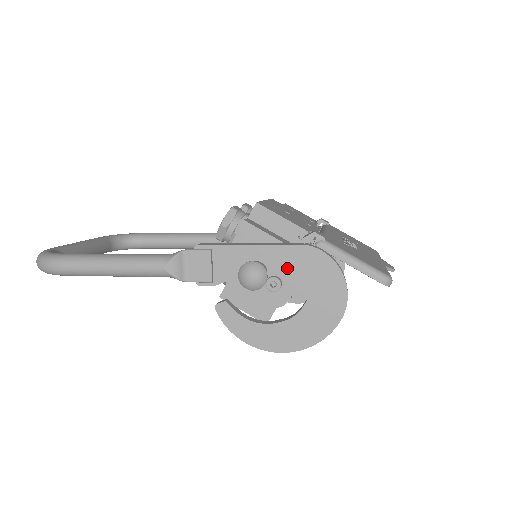
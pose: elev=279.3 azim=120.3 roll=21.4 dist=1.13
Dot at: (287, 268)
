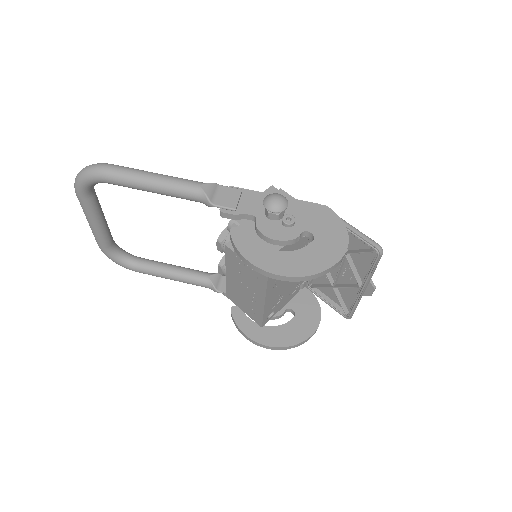
Dot at: (301, 215)
